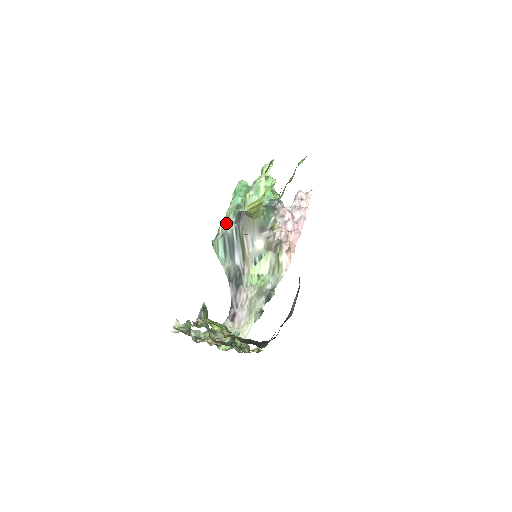
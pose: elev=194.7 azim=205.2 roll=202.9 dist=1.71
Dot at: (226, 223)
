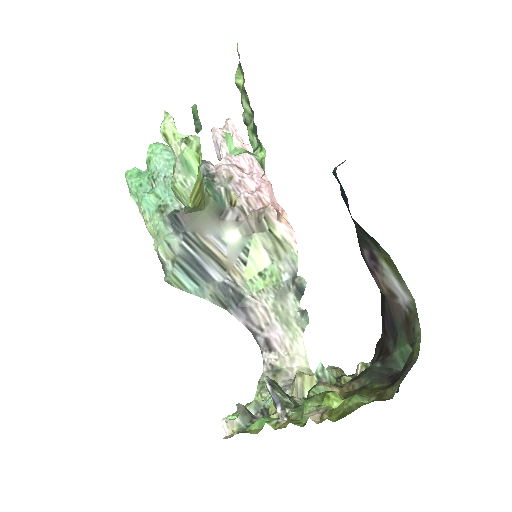
Dot at: (165, 243)
